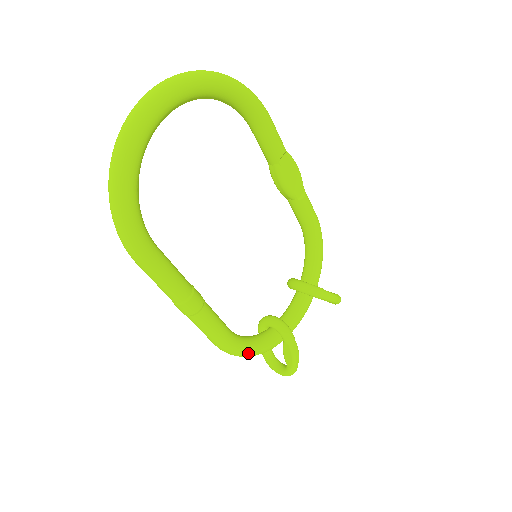
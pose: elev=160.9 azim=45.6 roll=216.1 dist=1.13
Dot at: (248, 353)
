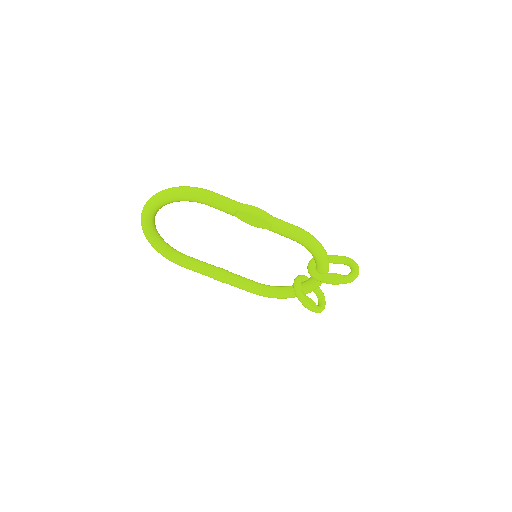
Dot at: occluded
